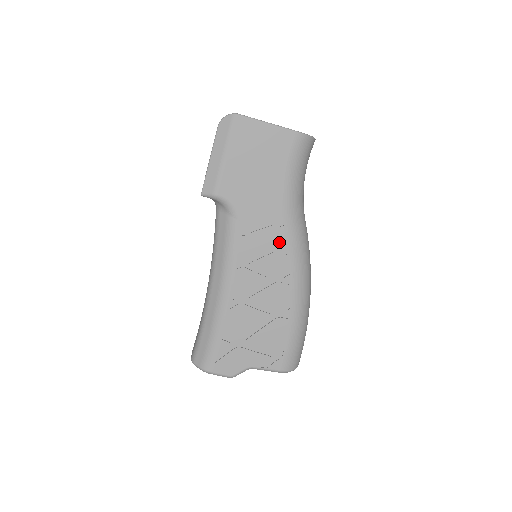
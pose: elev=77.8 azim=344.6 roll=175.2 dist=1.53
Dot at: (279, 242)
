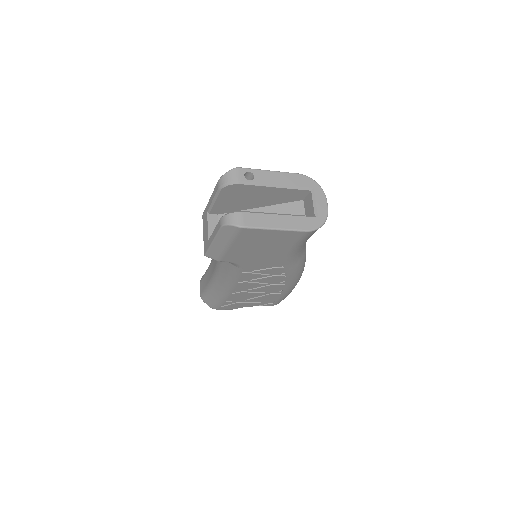
Dot at: (278, 273)
